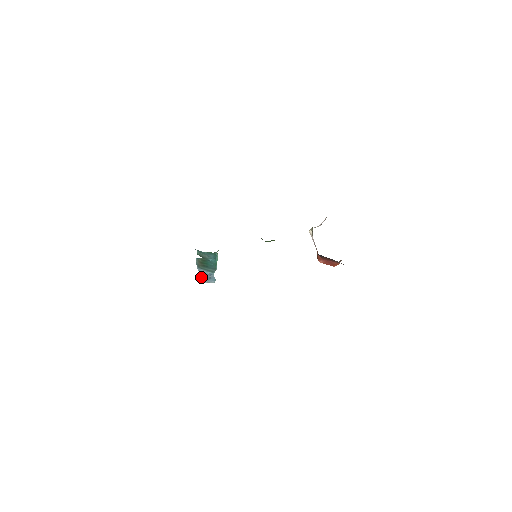
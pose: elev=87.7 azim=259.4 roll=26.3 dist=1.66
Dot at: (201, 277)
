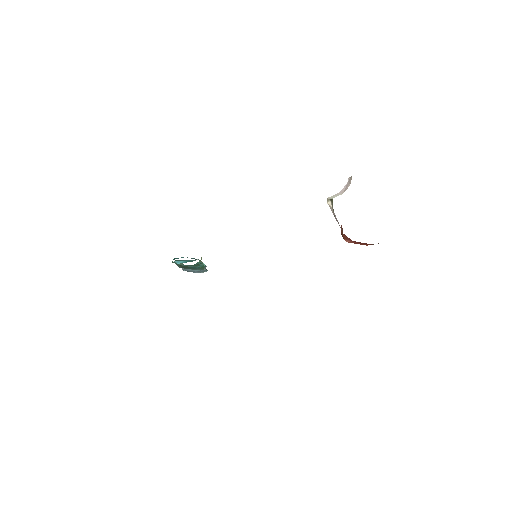
Dot at: (188, 271)
